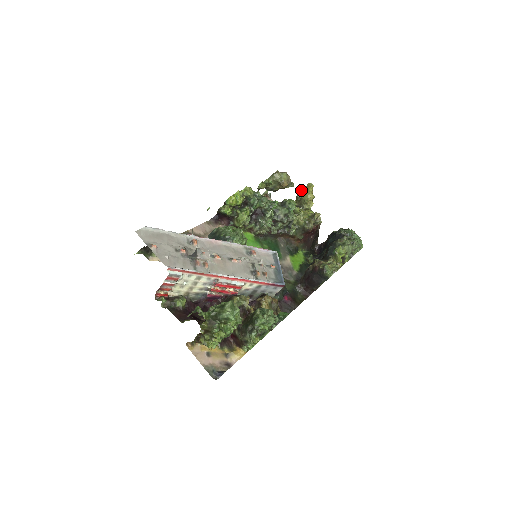
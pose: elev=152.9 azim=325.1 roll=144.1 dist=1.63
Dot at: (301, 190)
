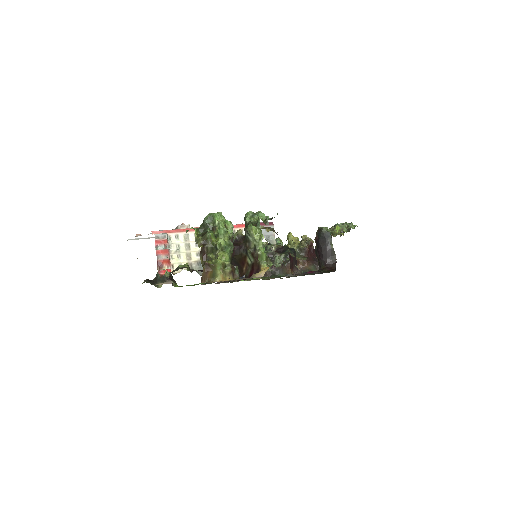
Dot at: (287, 245)
